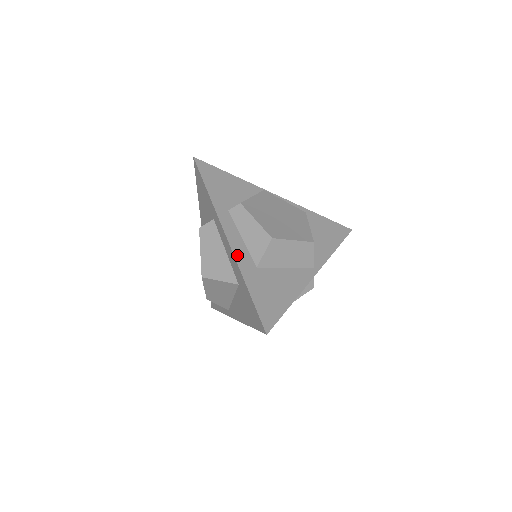
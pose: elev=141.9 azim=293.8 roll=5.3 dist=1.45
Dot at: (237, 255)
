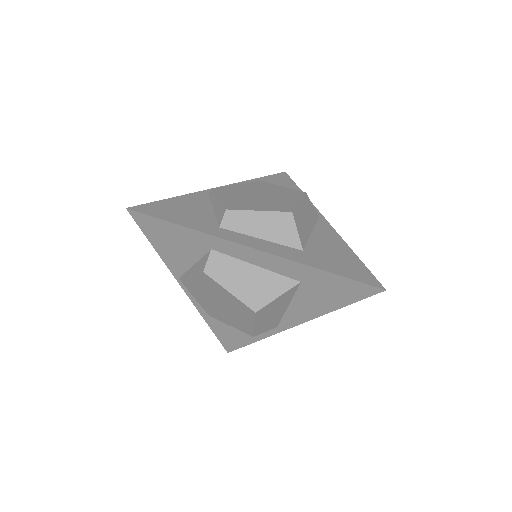
Dot at: (281, 255)
